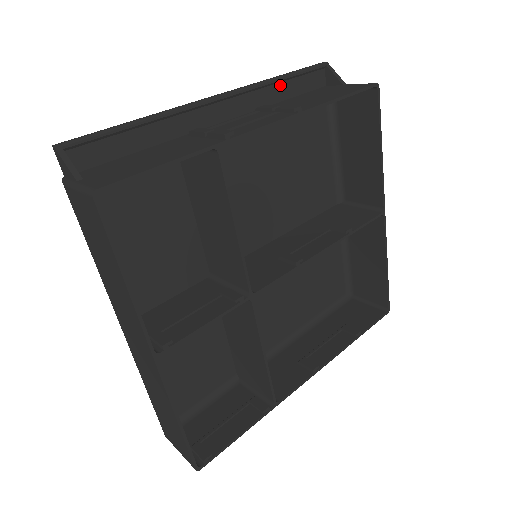
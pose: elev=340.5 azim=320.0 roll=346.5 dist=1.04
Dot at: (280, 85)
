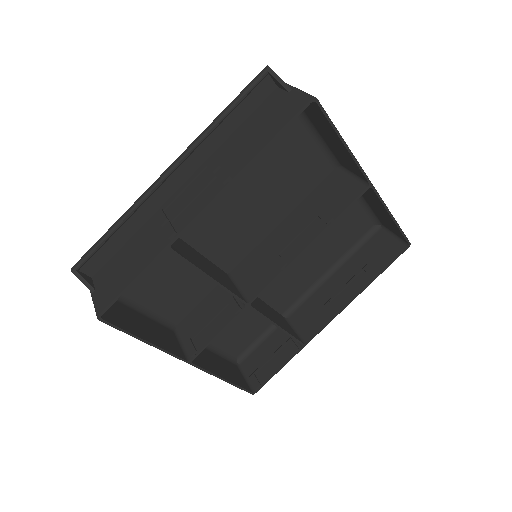
Dot at: (224, 122)
